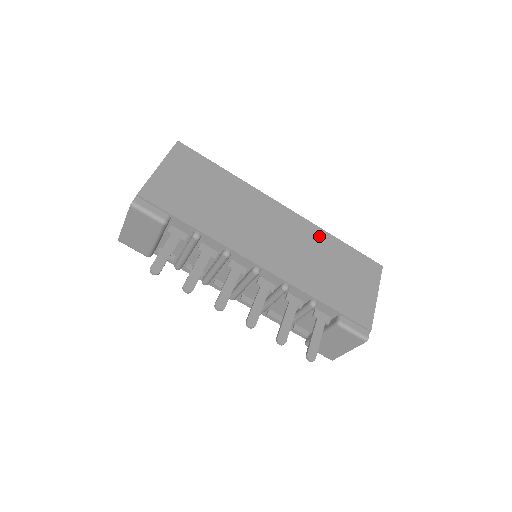
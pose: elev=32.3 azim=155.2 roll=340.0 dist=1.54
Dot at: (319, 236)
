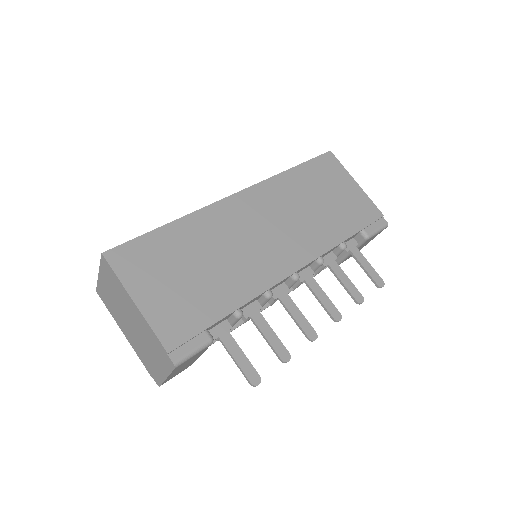
Dot at: (282, 185)
